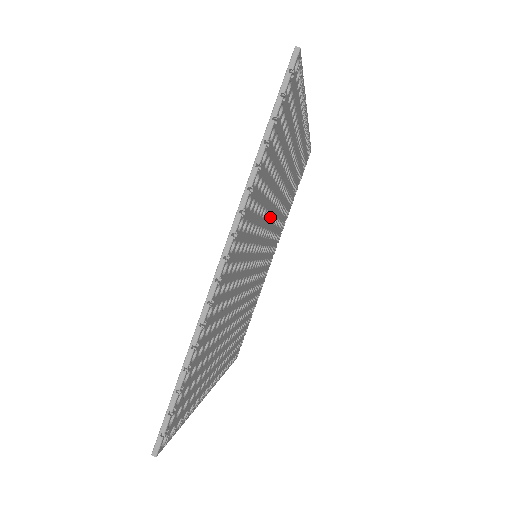
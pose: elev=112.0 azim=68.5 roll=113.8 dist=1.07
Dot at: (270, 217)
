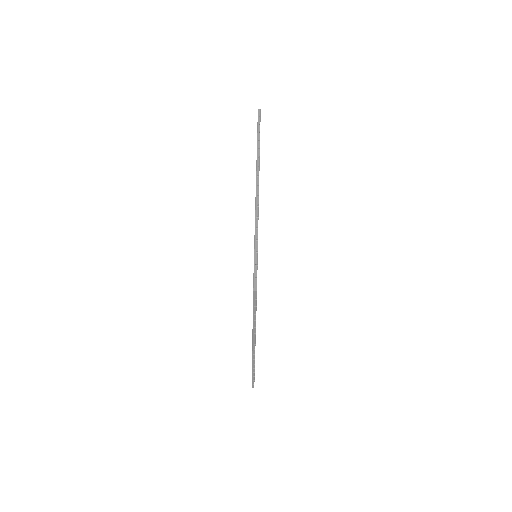
Dot at: occluded
